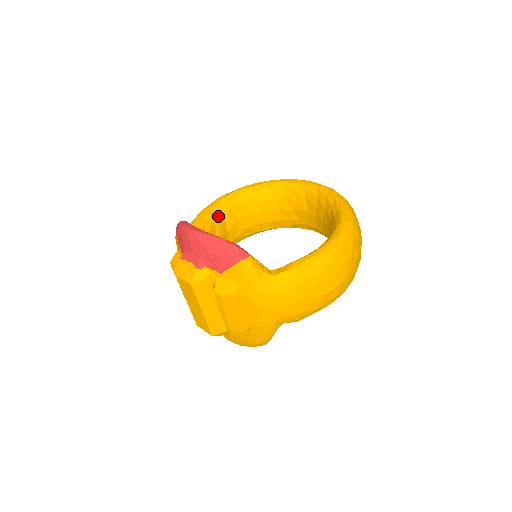
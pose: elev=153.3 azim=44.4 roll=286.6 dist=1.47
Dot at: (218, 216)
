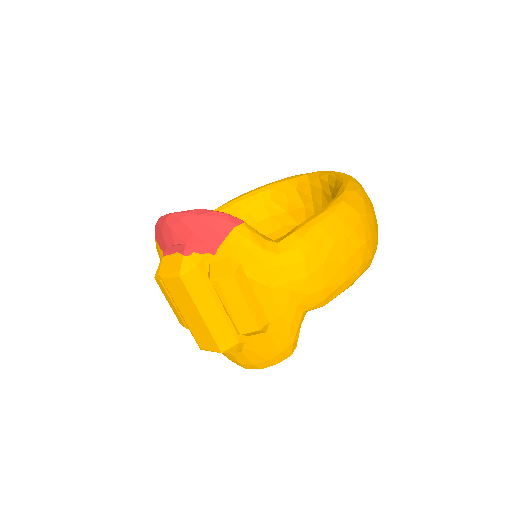
Dot at: occluded
